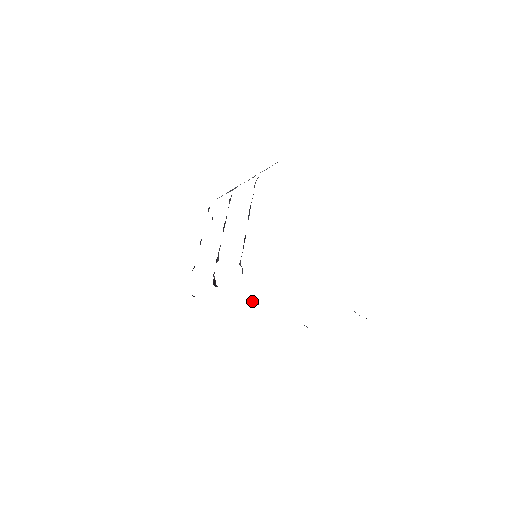
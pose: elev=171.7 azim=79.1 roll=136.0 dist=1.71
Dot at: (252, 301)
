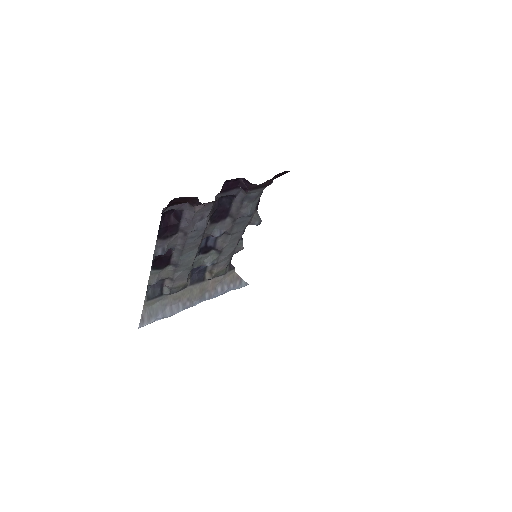
Dot at: occluded
